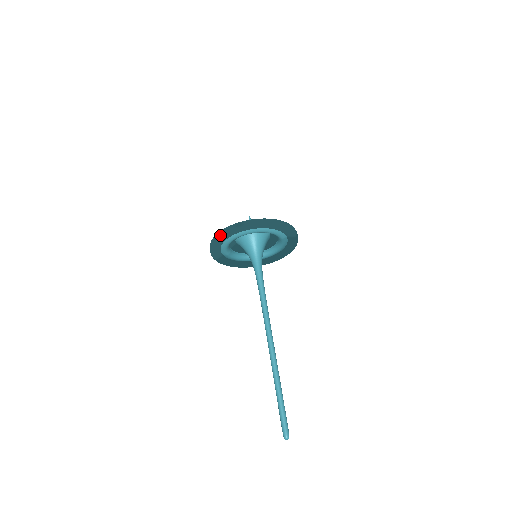
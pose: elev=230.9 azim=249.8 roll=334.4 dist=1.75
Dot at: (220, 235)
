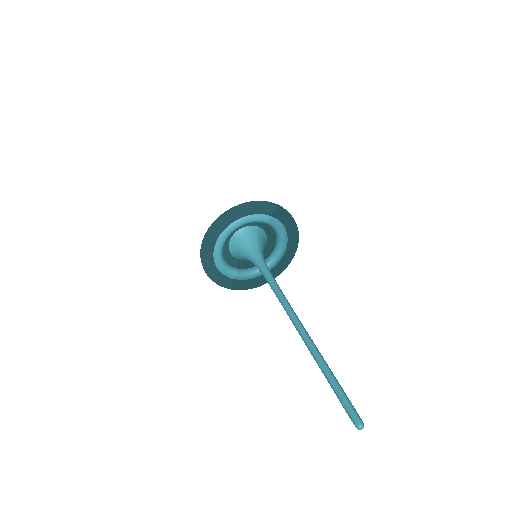
Dot at: (201, 258)
